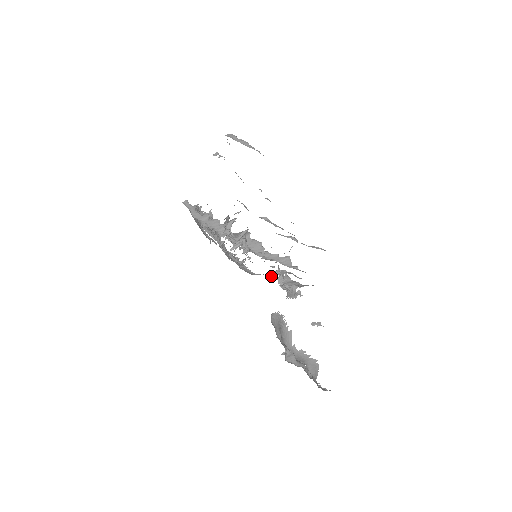
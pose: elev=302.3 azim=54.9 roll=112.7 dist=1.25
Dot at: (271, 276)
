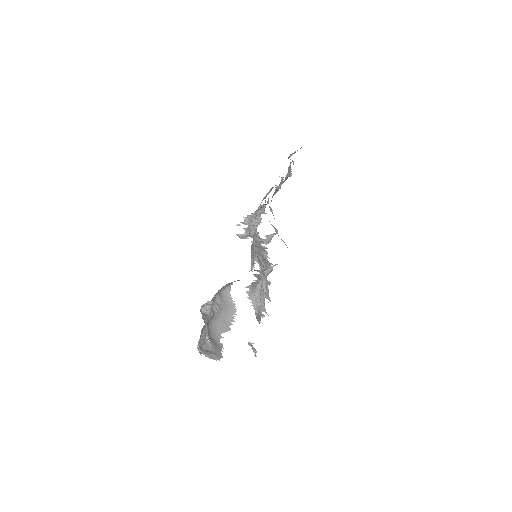
Dot at: occluded
